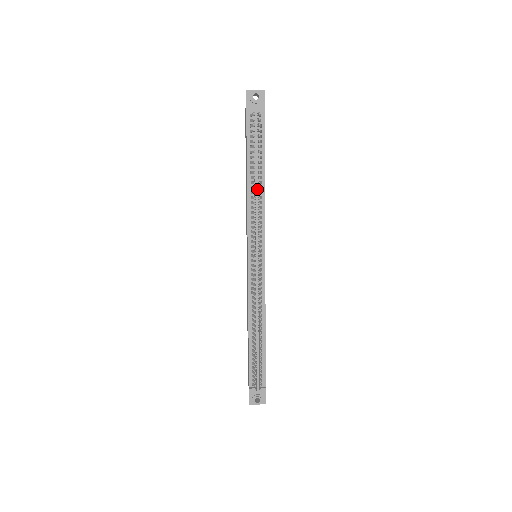
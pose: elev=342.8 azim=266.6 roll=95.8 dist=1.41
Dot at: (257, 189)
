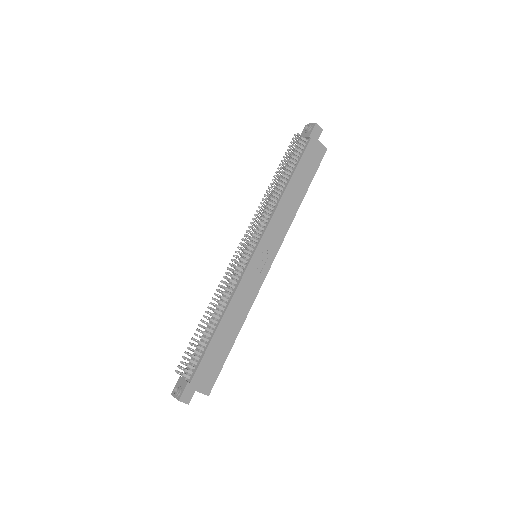
Dot at: (276, 194)
